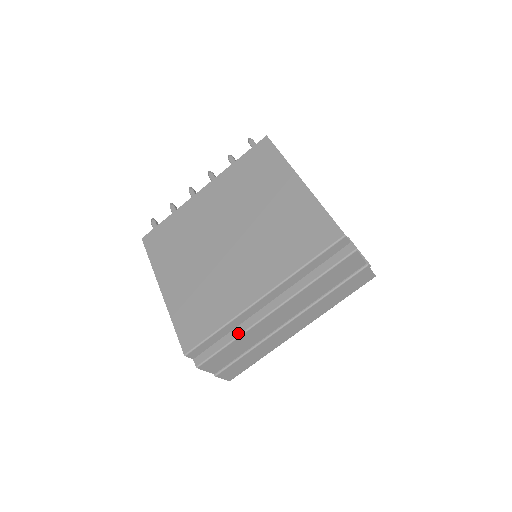
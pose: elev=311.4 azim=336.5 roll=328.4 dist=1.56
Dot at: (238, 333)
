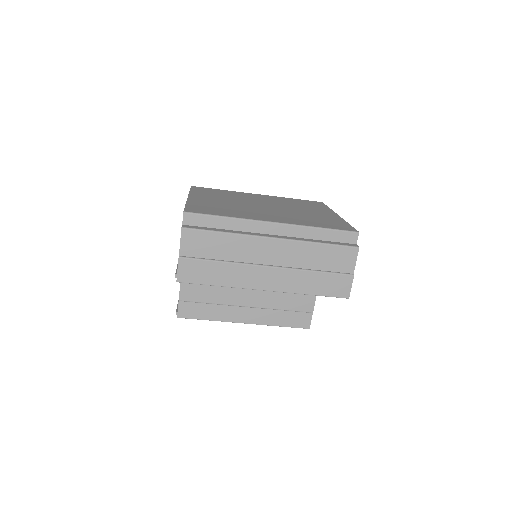
Dot at: (234, 232)
